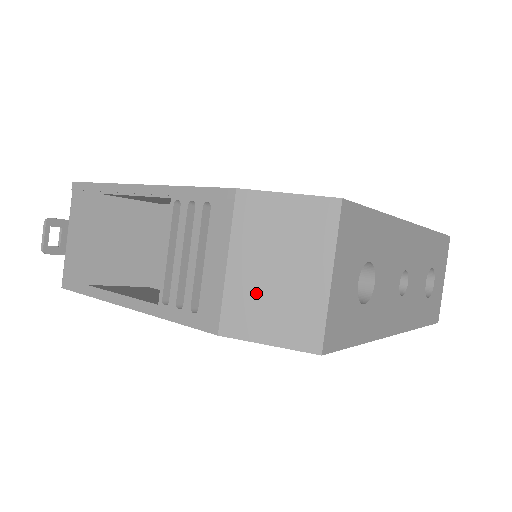
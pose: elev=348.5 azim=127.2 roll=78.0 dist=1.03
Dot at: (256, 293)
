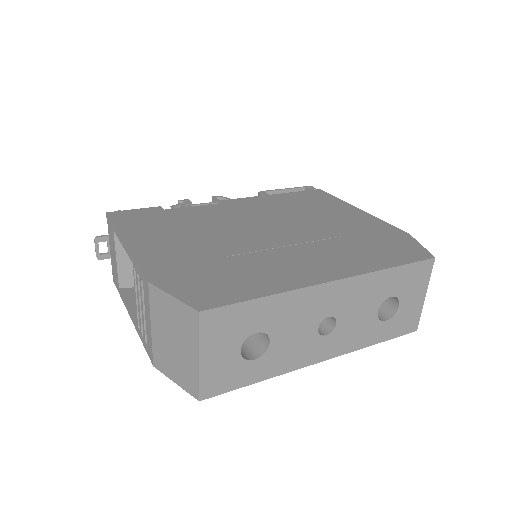
Dot at: (166, 351)
